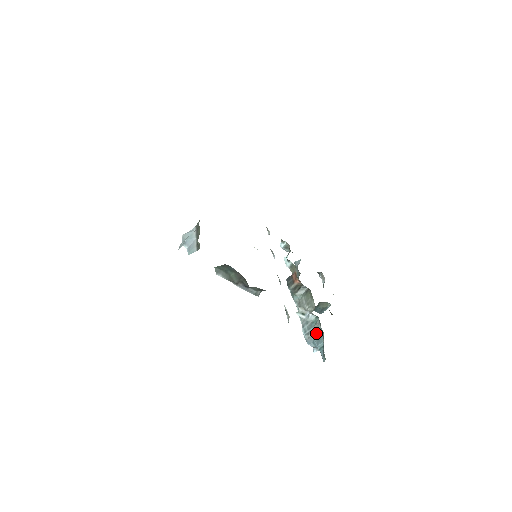
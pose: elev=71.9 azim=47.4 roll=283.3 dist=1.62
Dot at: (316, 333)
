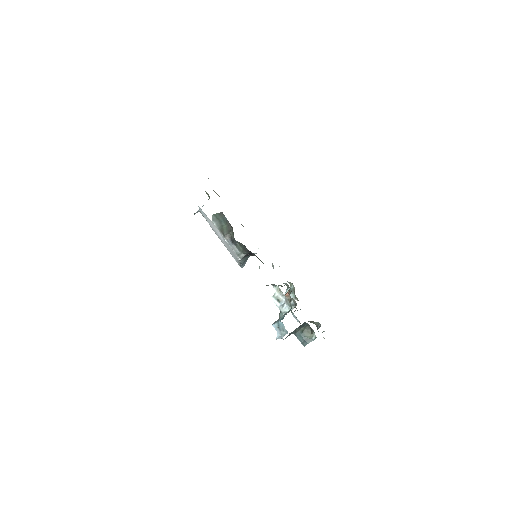
Dot at: occluded
